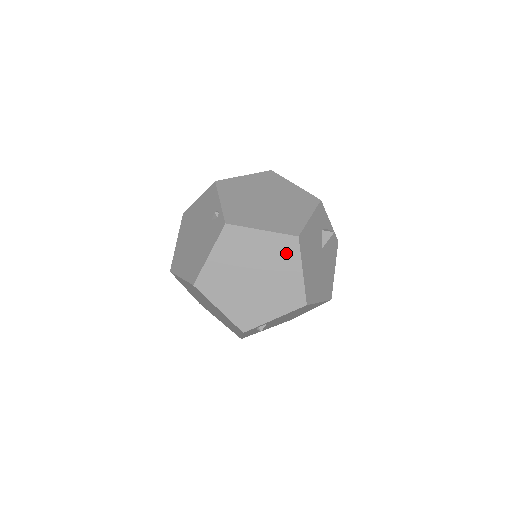
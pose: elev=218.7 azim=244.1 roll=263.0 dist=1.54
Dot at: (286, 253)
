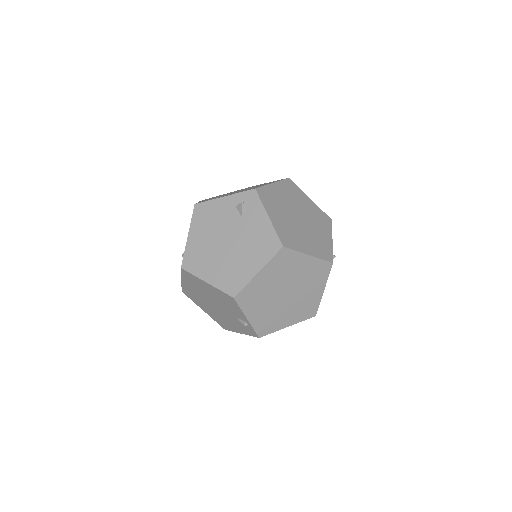
Dot at: occluded
